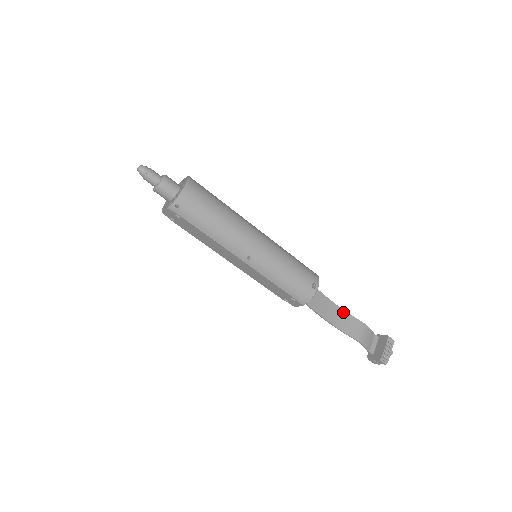
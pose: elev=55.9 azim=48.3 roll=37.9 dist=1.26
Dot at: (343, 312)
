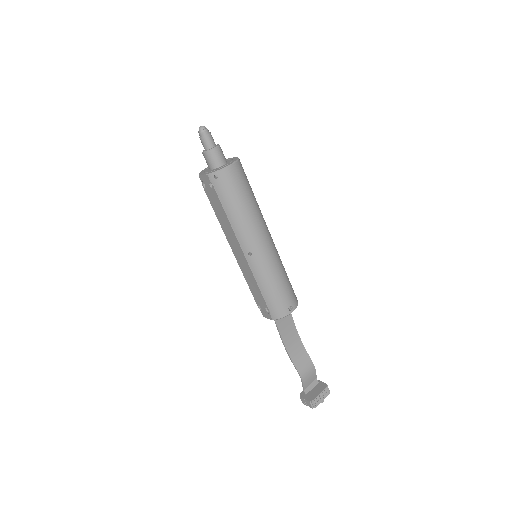
Dot at: (301, 344)
